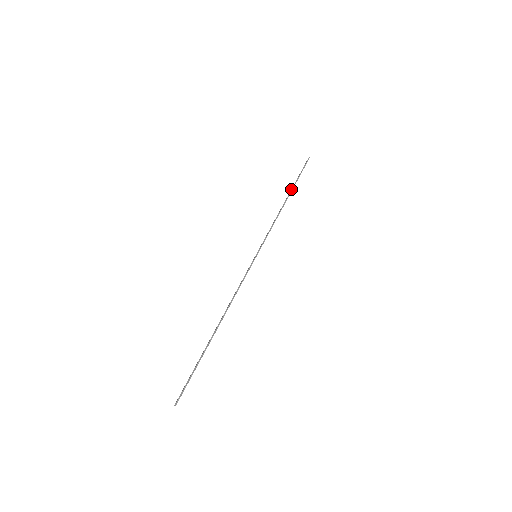
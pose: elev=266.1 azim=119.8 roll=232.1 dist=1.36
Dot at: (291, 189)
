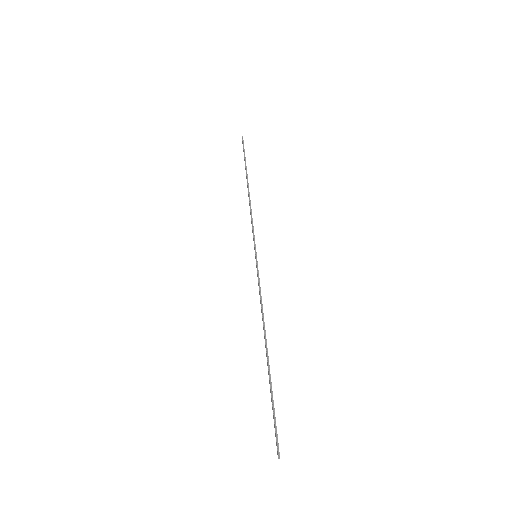
Dot at: (246, 174)
